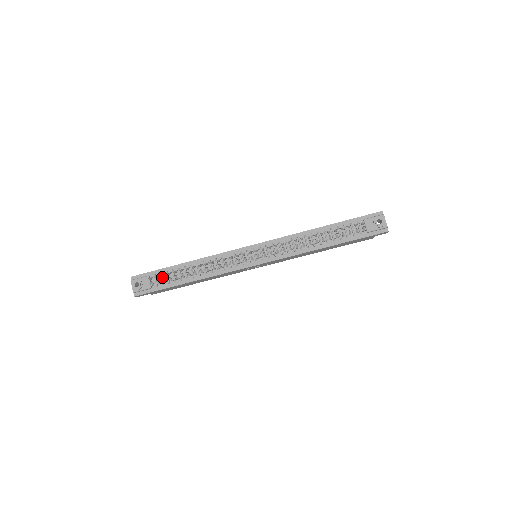
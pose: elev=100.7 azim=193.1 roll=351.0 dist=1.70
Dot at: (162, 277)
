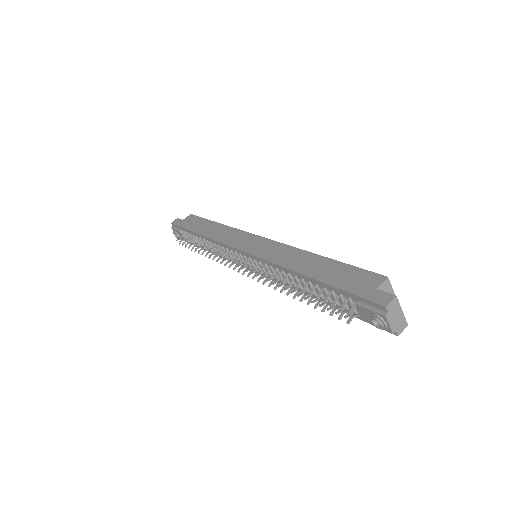
Dot at: (190, 236)
